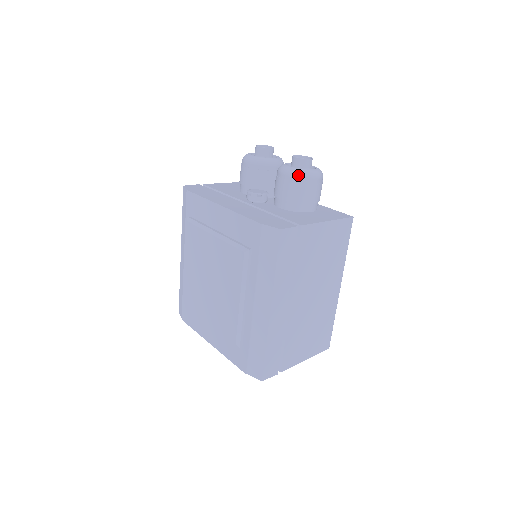
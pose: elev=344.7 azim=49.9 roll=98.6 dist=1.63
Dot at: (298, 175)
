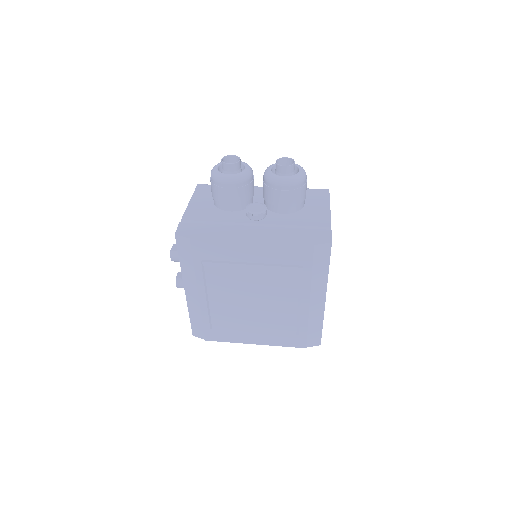
Dot at: (298, 183)
